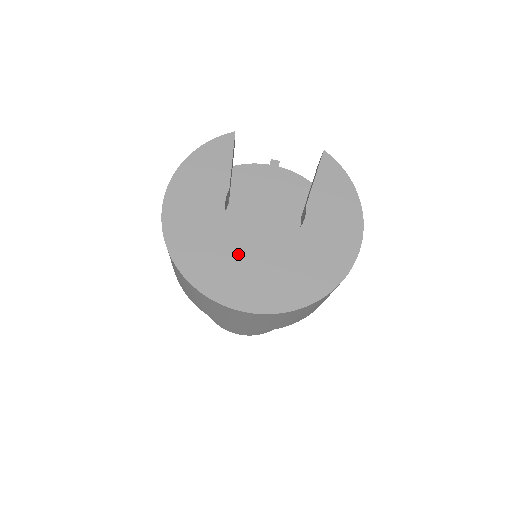
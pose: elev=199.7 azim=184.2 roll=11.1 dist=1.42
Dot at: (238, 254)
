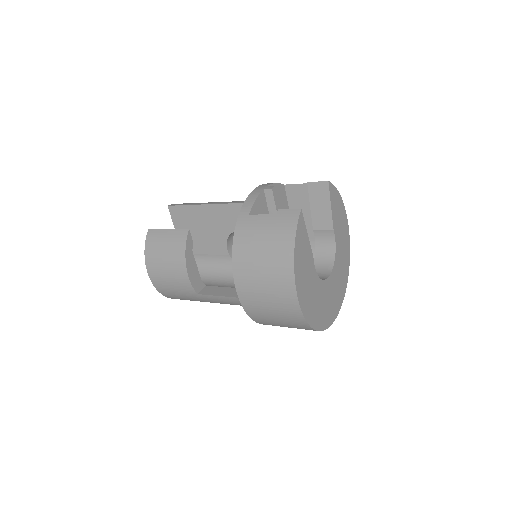
Dot at: (327, 292)
